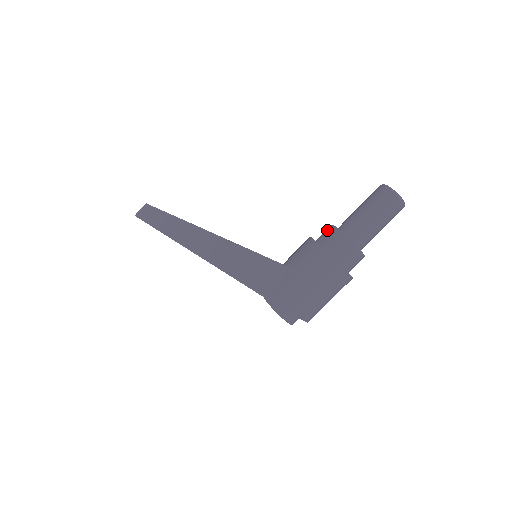
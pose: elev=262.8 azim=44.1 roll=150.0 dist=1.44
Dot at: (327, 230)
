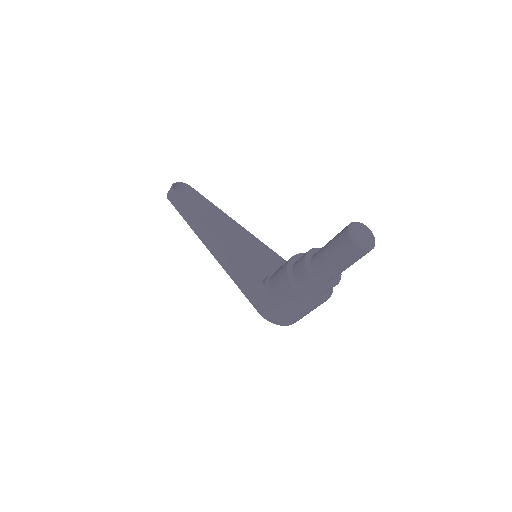
Dot at: (300, 261)
